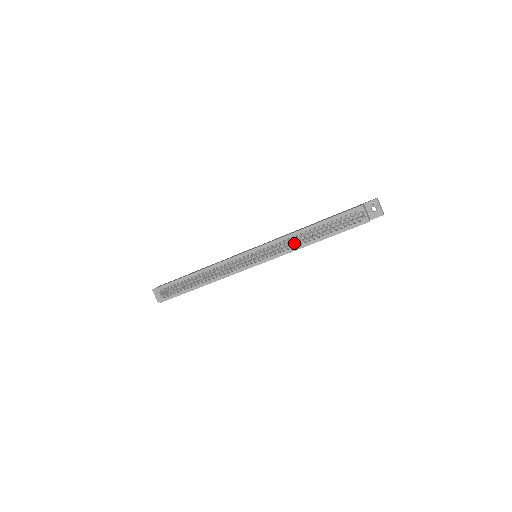
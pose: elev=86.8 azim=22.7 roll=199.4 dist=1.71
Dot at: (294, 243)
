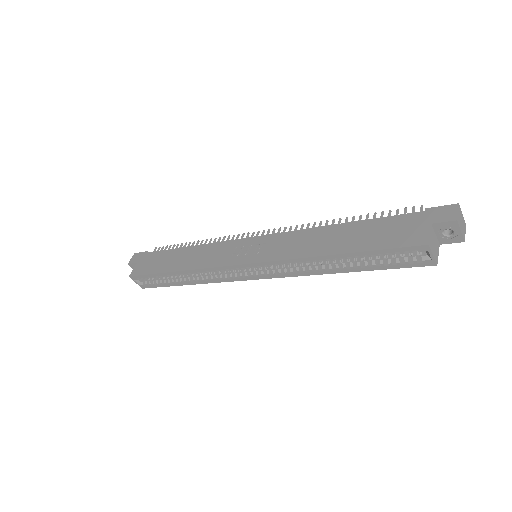
Dot at: (310, 266)
